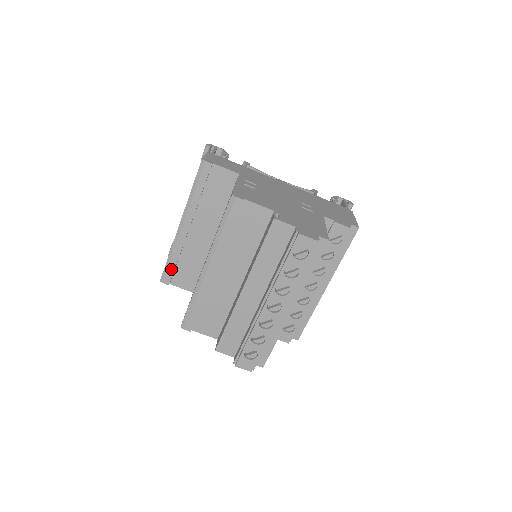
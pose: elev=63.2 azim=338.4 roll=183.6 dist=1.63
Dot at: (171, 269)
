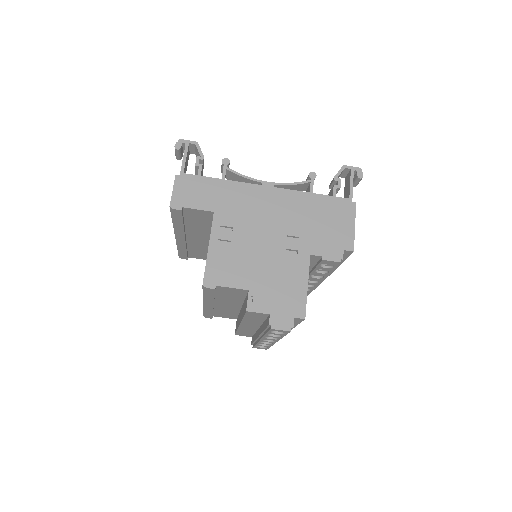
Dot at: (184, 254)
